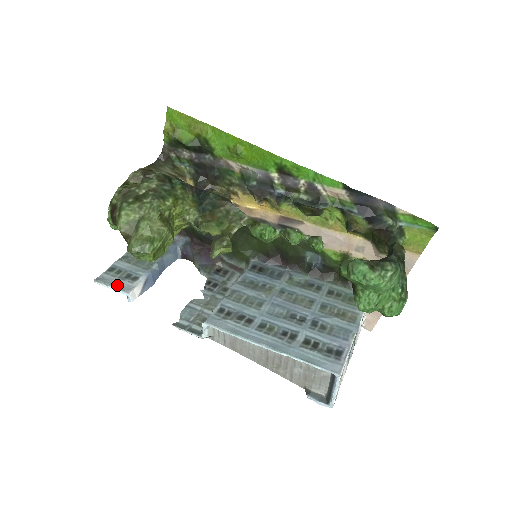
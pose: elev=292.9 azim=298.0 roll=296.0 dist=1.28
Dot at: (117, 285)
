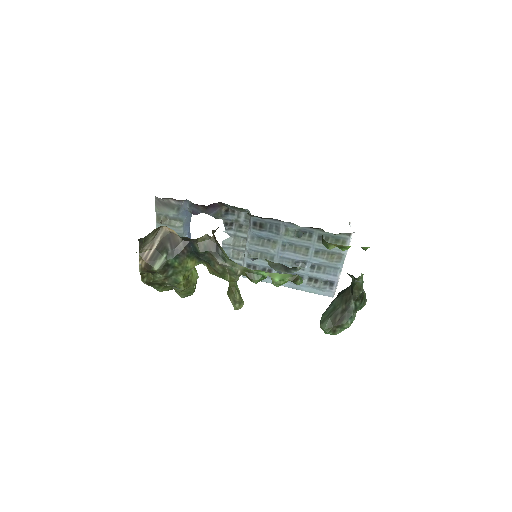
Dot at: occluded
